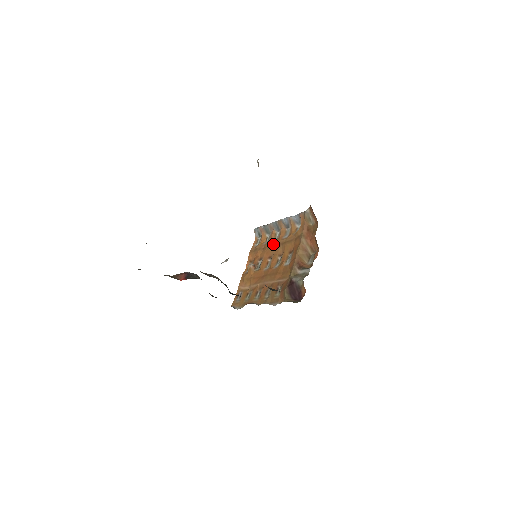
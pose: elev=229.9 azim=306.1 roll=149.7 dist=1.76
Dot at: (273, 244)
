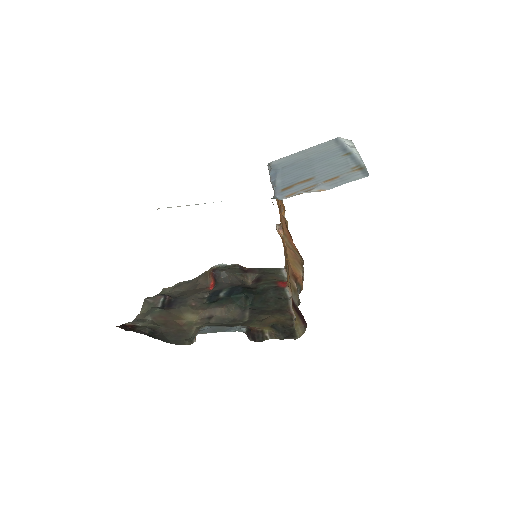
Dot at: occluded
